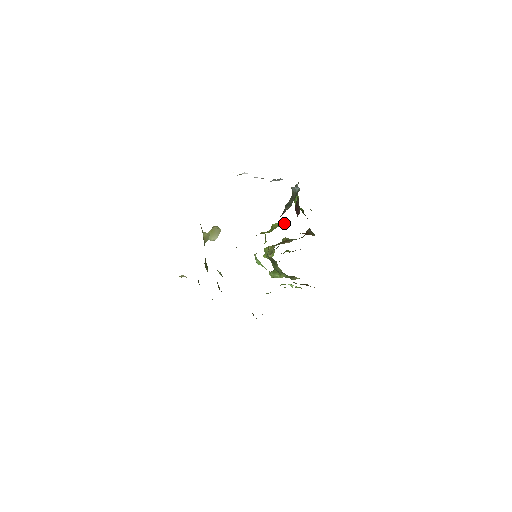
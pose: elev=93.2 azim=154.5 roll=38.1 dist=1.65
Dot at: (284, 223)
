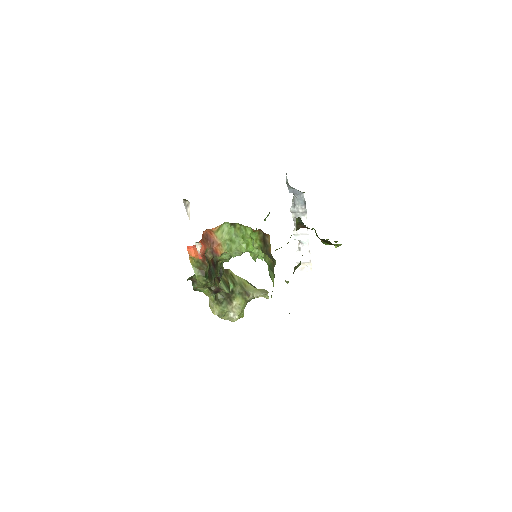
Dot at: occluded
